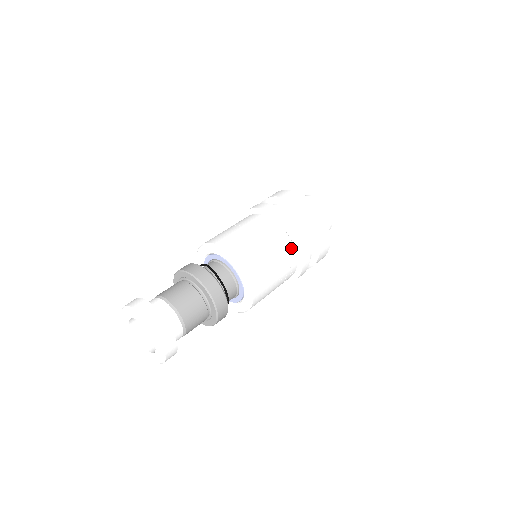
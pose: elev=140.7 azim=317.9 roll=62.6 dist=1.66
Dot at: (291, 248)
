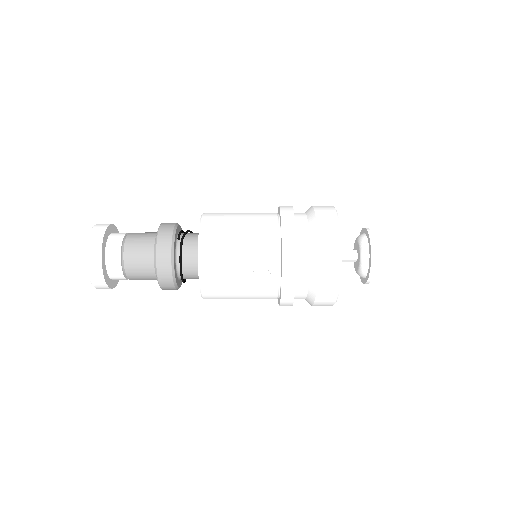
Dot at: (274, 247)
